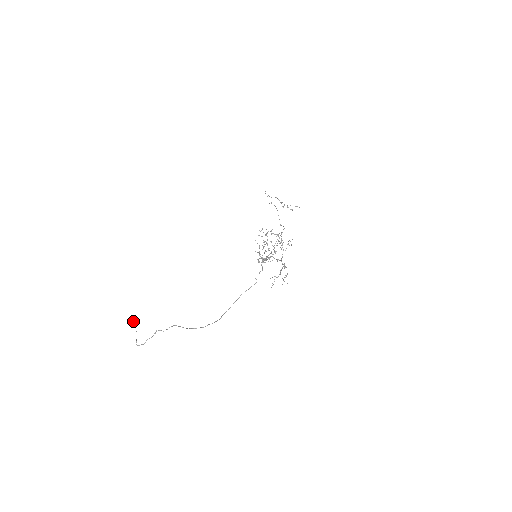
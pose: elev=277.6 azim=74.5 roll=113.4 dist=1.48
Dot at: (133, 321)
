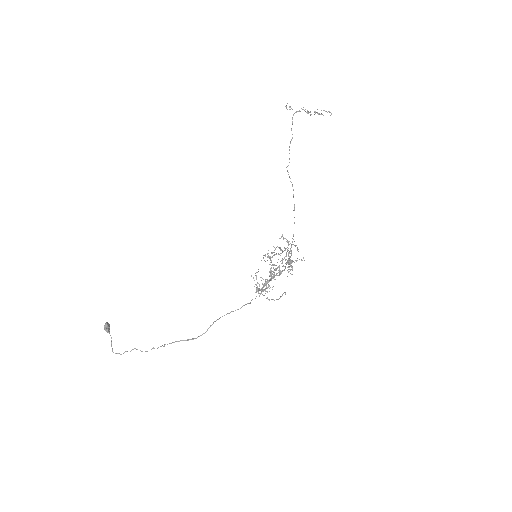
Dot at: (107, 332)
